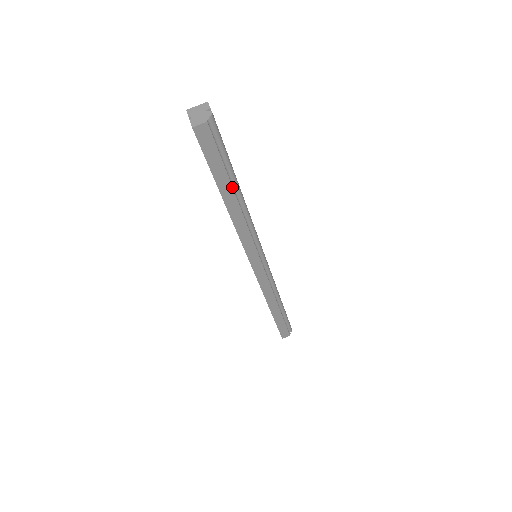
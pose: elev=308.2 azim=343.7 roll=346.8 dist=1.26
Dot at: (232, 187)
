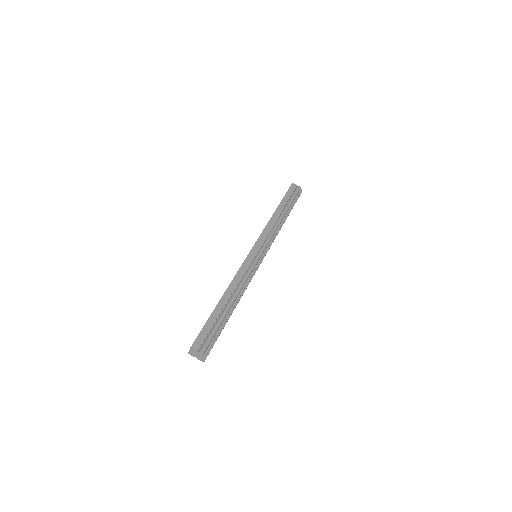
Dot at: occluded
